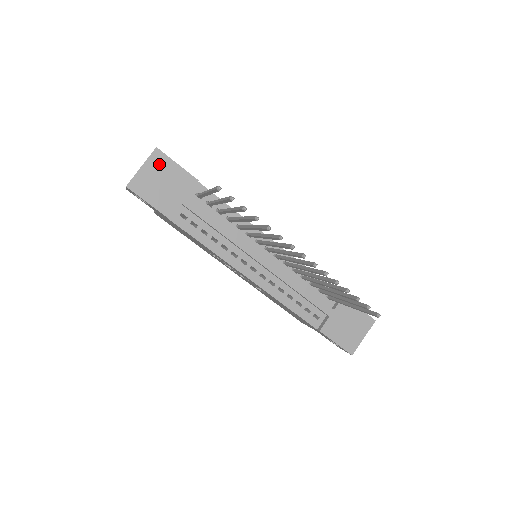
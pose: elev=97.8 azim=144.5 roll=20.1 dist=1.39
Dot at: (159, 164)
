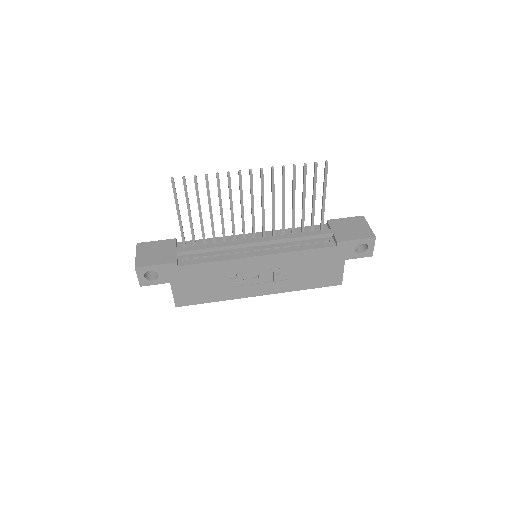
Dot at: (145, 248)
